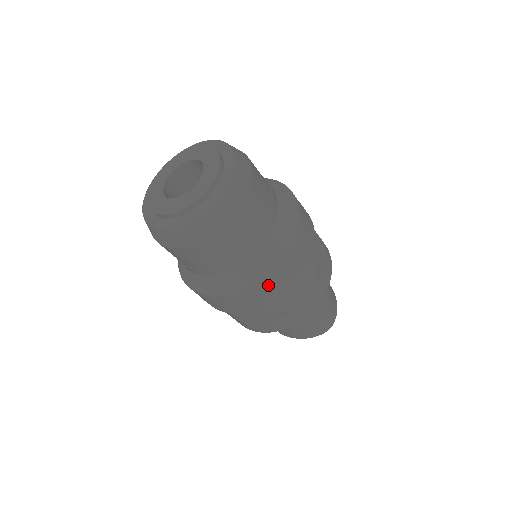
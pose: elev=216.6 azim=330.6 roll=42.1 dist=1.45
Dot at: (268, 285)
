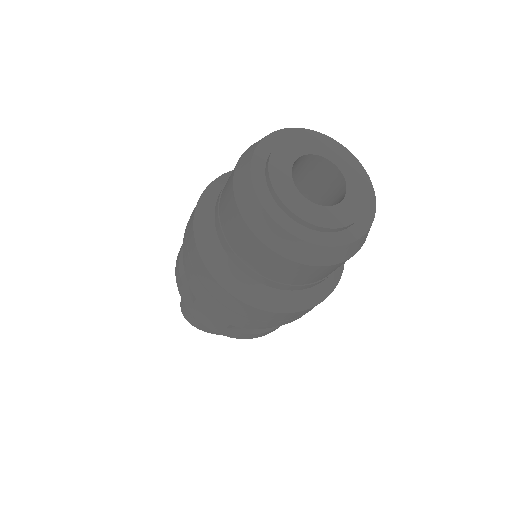
Dot at: occluded
